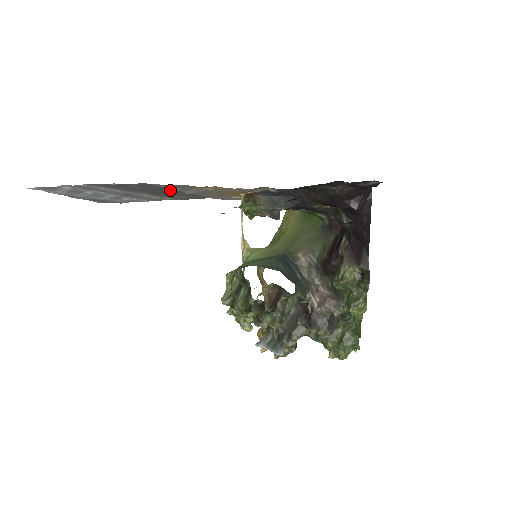
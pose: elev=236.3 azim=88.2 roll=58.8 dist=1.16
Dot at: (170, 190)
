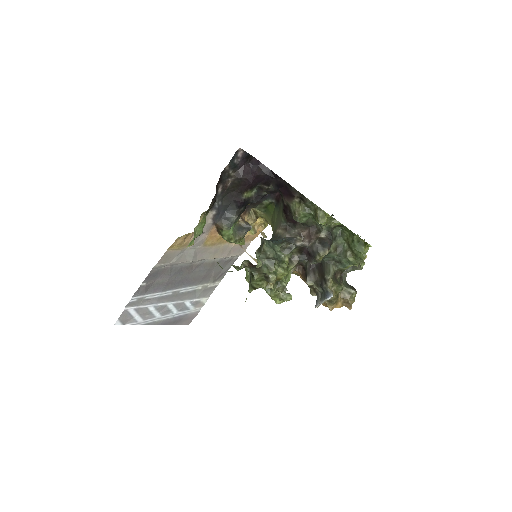
Dot at: (184, 269)
